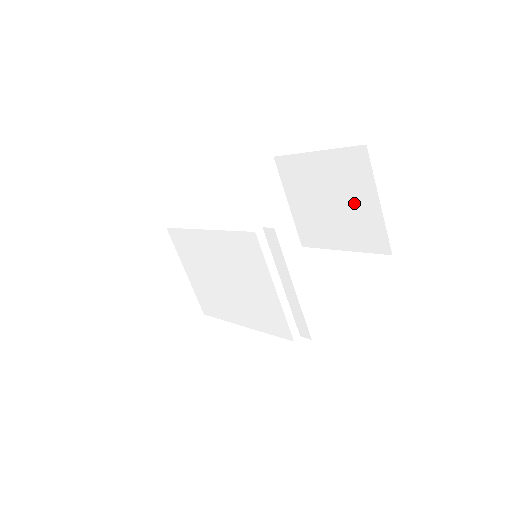
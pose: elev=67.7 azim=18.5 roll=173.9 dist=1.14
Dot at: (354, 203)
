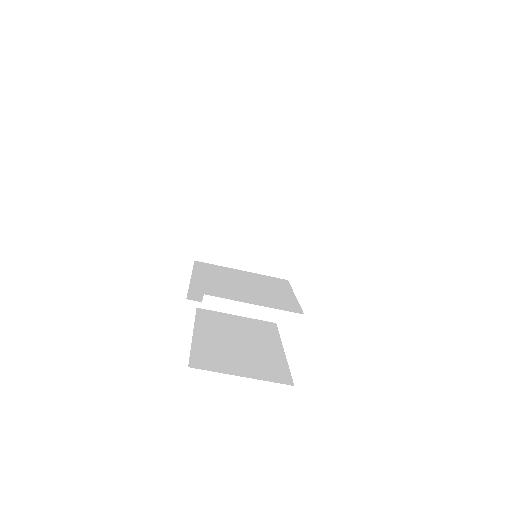
Dot at: occluded
